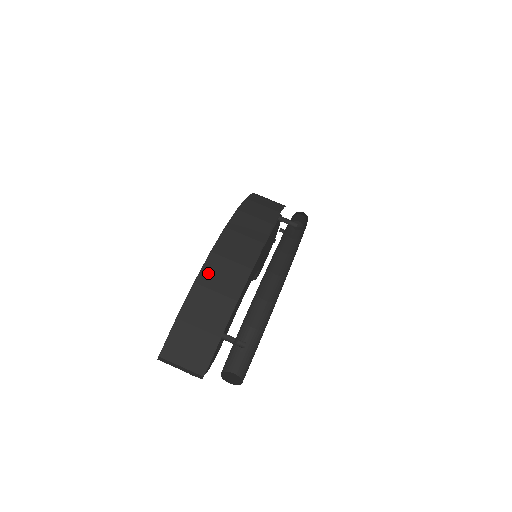
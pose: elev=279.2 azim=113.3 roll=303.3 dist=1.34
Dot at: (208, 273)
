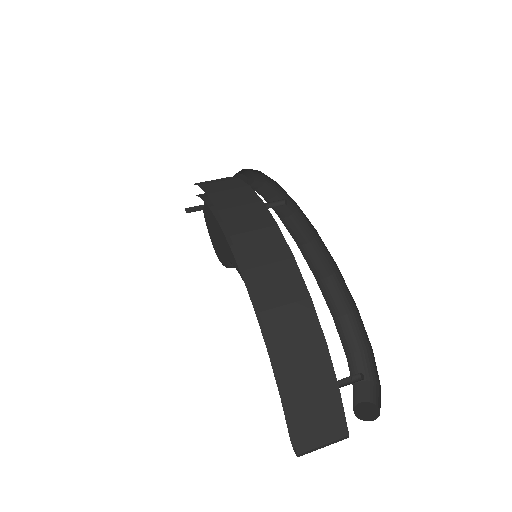
Dot at: (278, 338)
